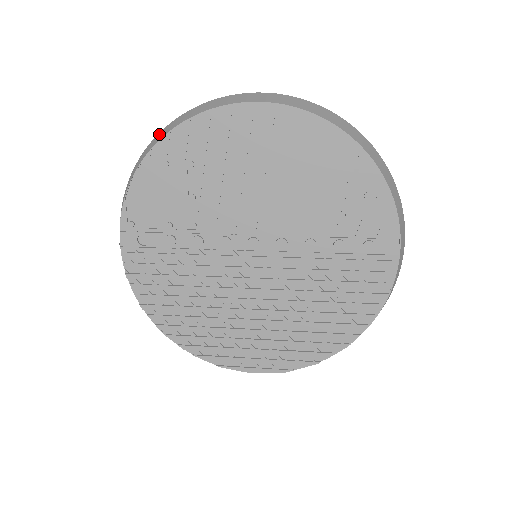
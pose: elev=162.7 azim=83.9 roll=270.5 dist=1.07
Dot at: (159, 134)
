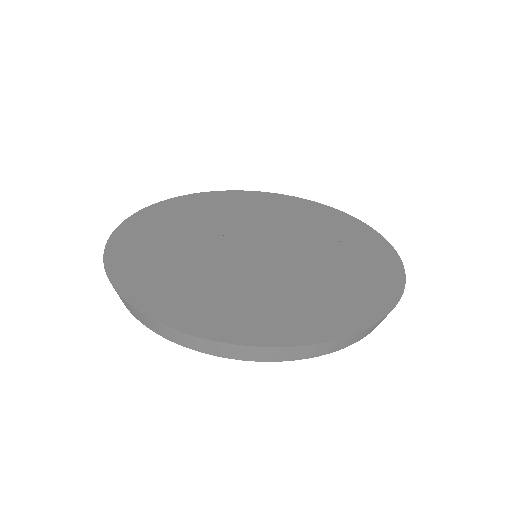
Dot at: (124, 302)
